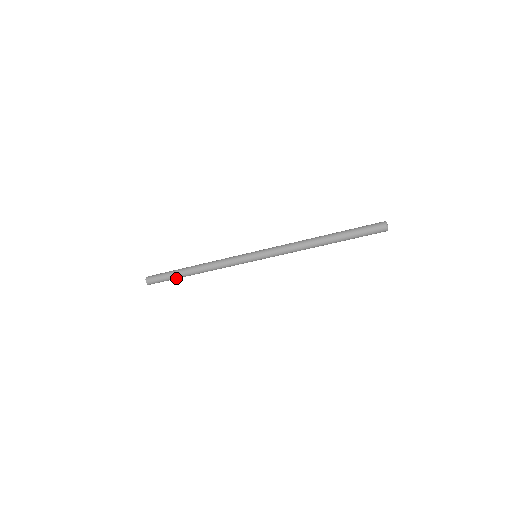
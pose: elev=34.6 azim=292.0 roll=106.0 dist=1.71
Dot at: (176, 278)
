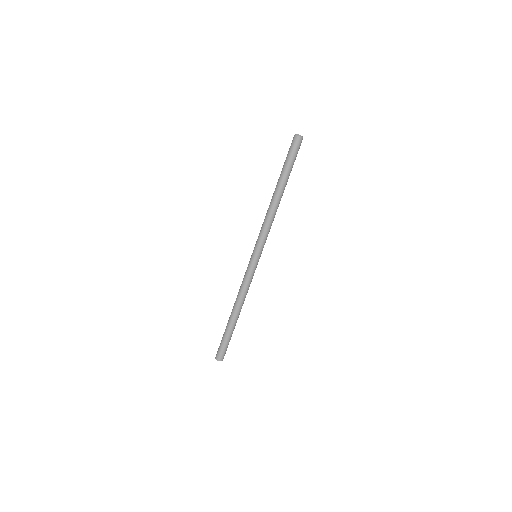
Dot at: occluded
